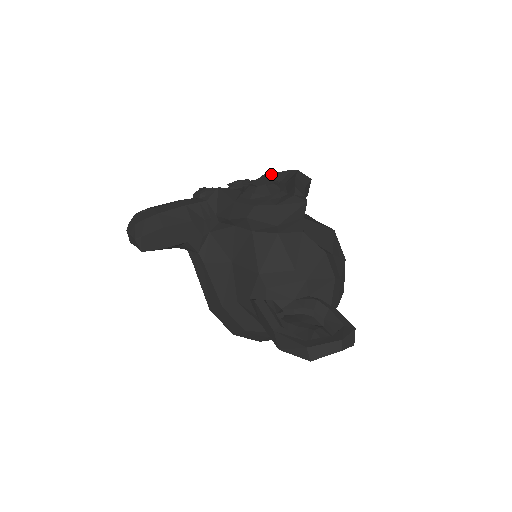
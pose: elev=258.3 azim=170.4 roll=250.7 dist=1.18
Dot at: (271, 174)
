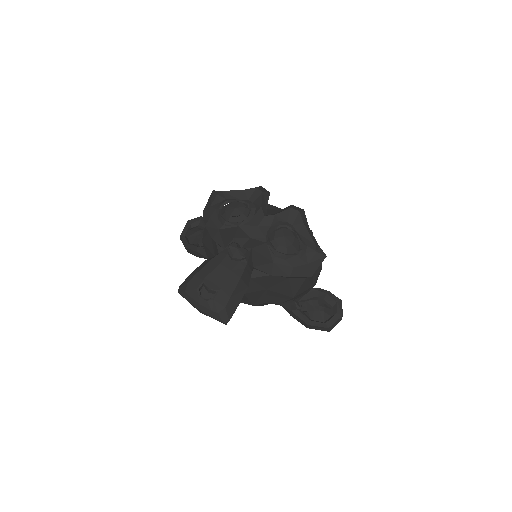
Dot at: (277, 215)
